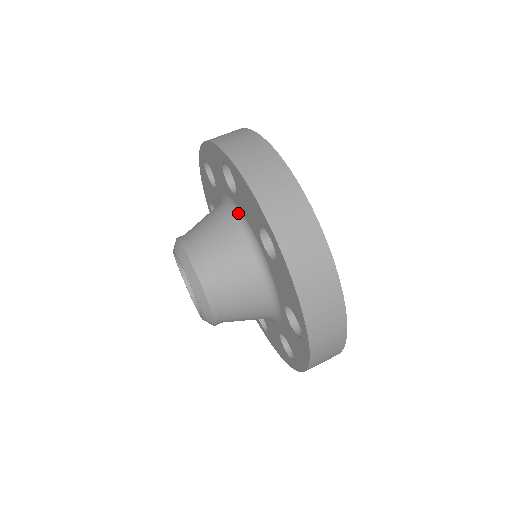
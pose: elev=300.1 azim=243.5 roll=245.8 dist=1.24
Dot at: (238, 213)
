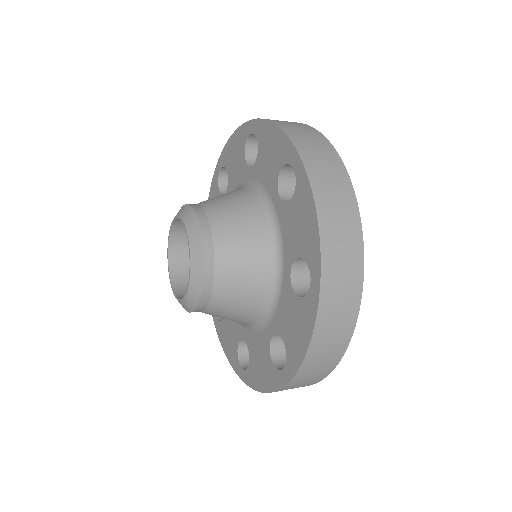
Dot at: occluded
